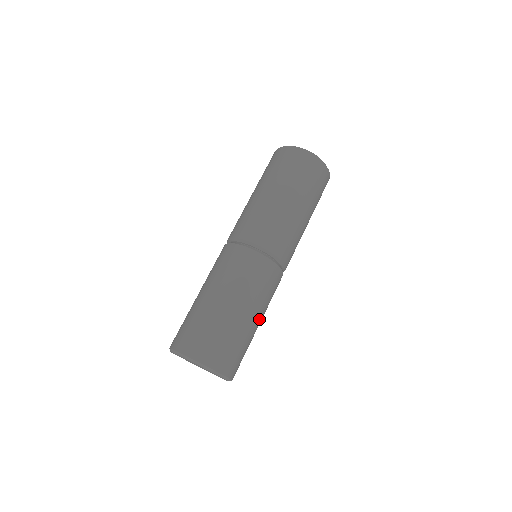
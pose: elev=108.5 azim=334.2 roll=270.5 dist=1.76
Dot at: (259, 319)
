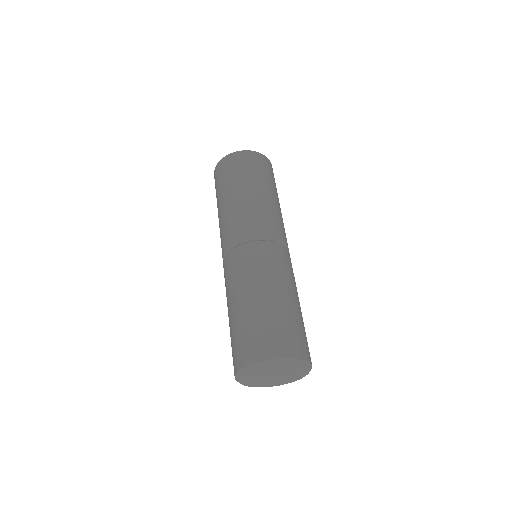
Dot at: occluded
